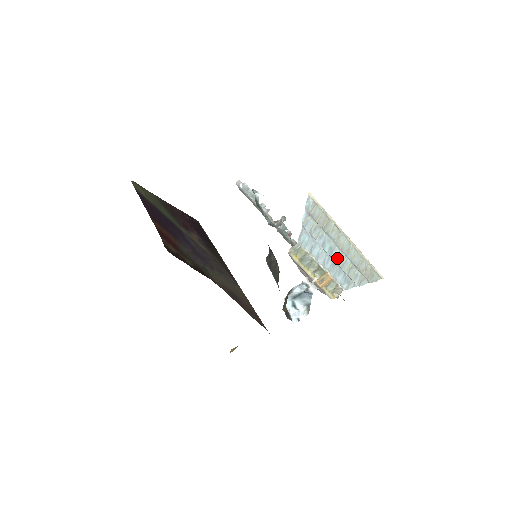
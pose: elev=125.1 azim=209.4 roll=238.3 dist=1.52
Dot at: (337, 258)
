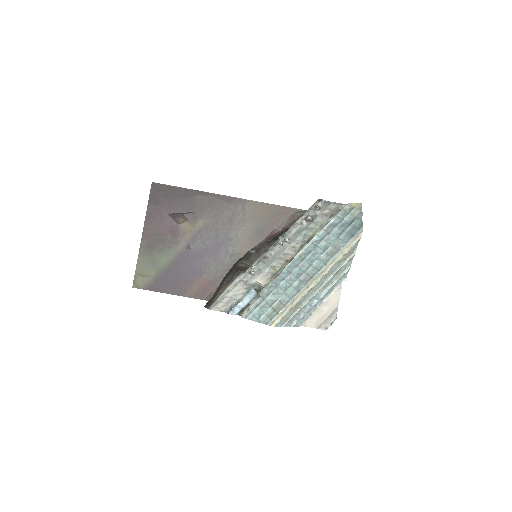
Dot at: (324, 289)
